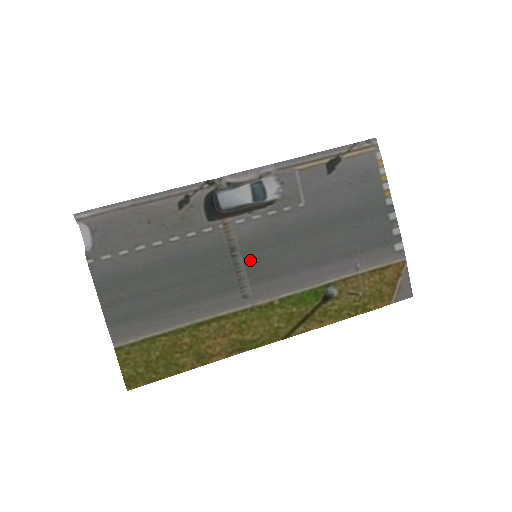
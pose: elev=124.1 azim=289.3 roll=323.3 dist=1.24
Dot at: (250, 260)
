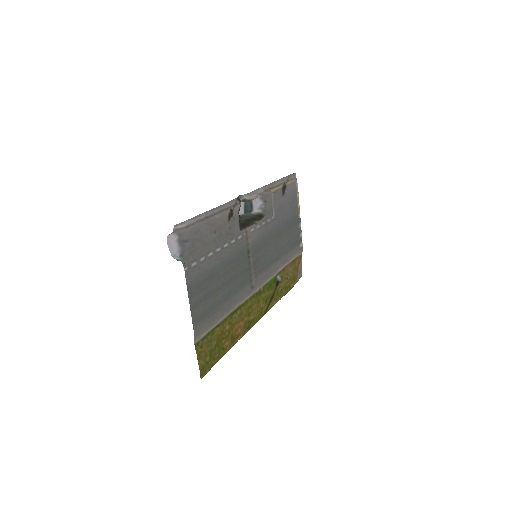
Dot at: (255, 259)
